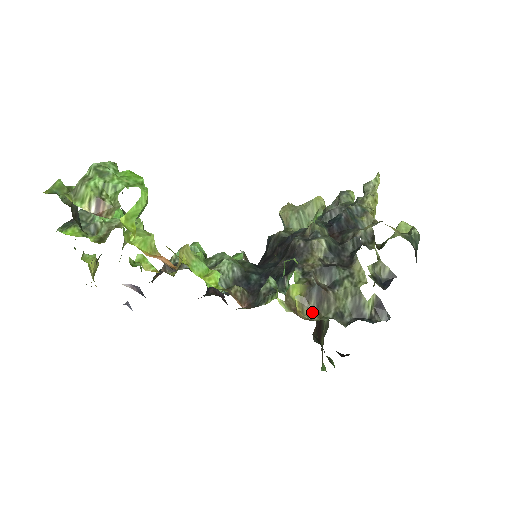
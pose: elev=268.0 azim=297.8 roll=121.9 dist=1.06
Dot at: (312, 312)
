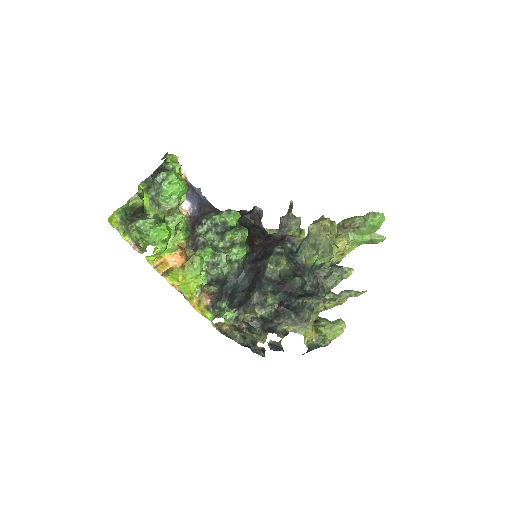
Dot at: (232, 328)
